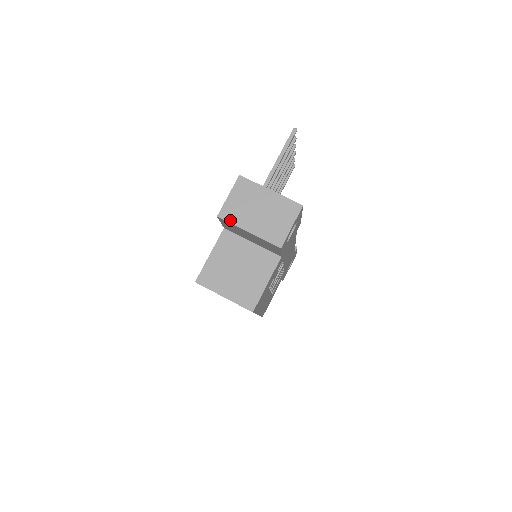
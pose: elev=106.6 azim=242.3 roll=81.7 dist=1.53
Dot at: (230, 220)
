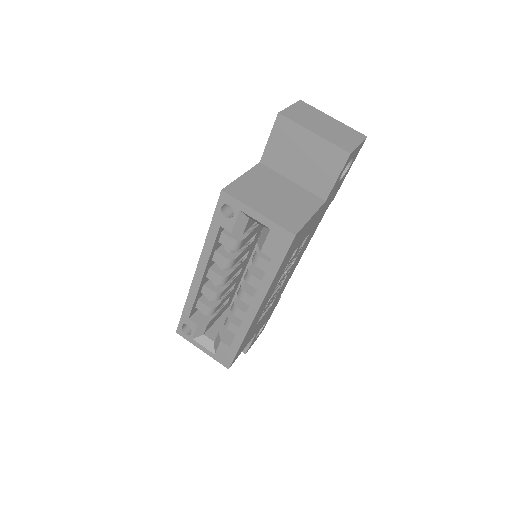
Dot at: (293, 119)
